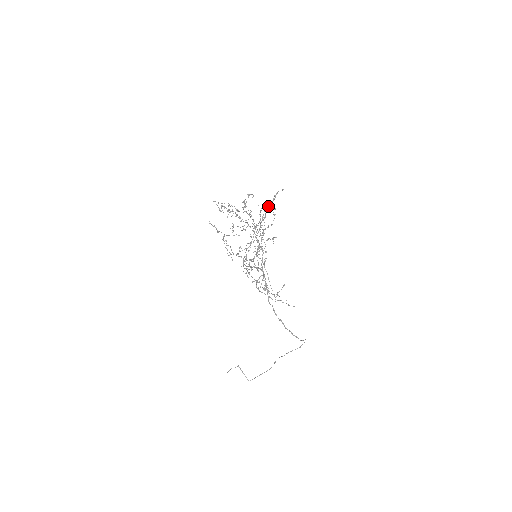
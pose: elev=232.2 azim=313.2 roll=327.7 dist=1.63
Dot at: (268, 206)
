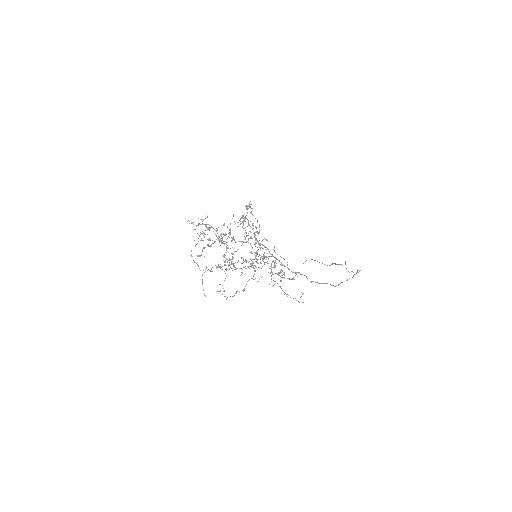
Dot at: (224, 262)
